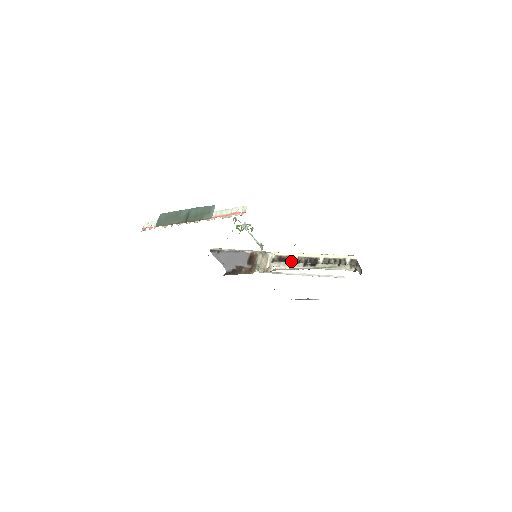
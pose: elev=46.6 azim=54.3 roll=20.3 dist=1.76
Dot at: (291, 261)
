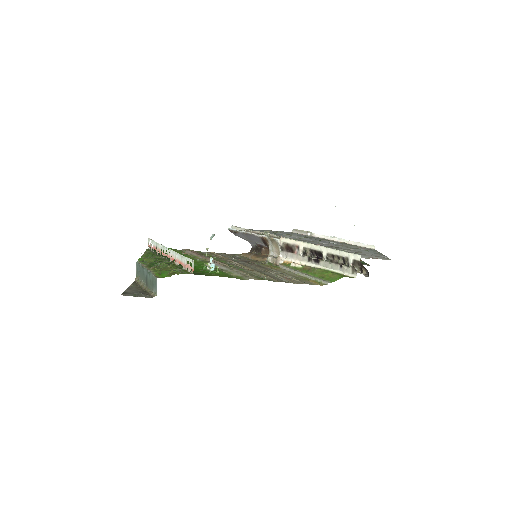
Dot at: (297, 252)
